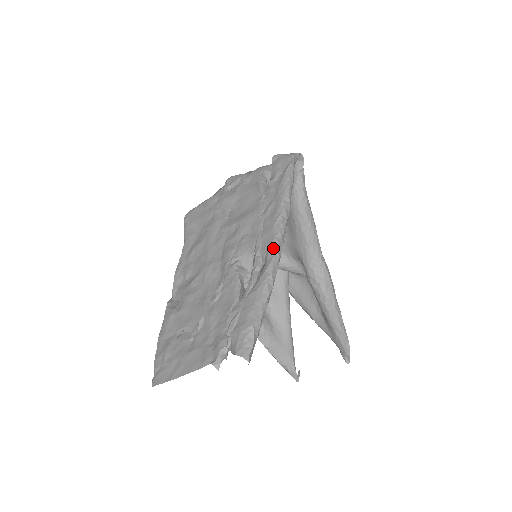
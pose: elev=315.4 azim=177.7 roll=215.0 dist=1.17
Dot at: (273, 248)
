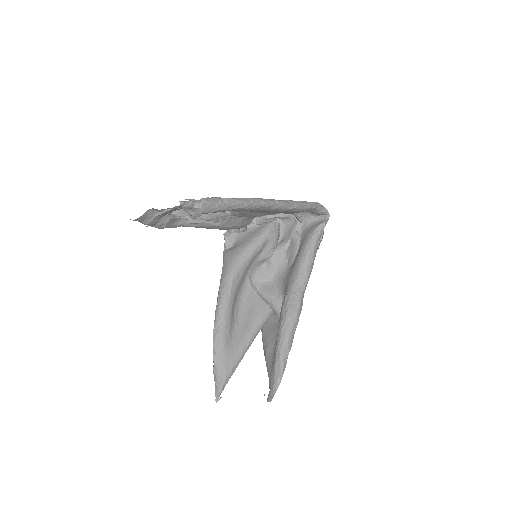
Dot at: (268, 199)
